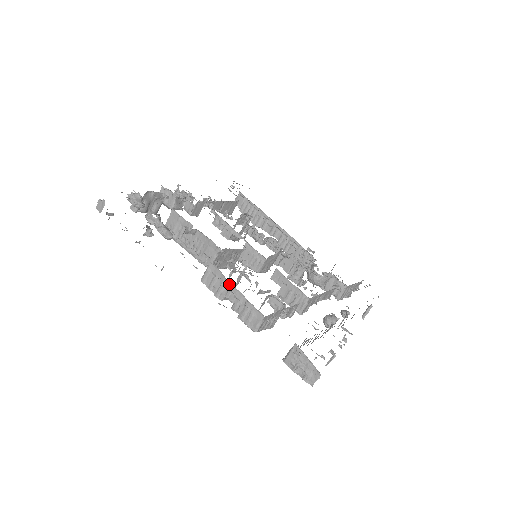
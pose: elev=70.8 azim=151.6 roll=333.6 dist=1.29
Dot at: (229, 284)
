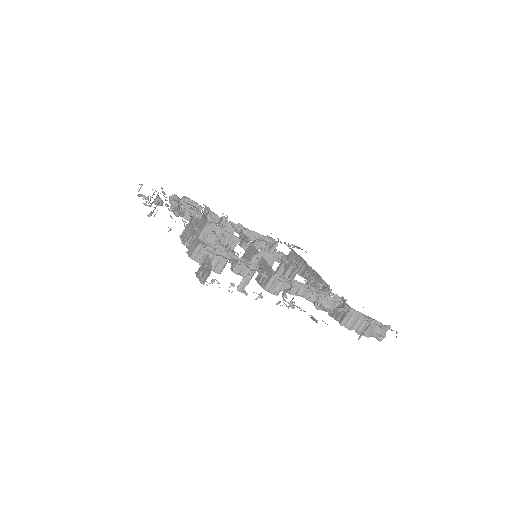
Dot at: (193, 230)
